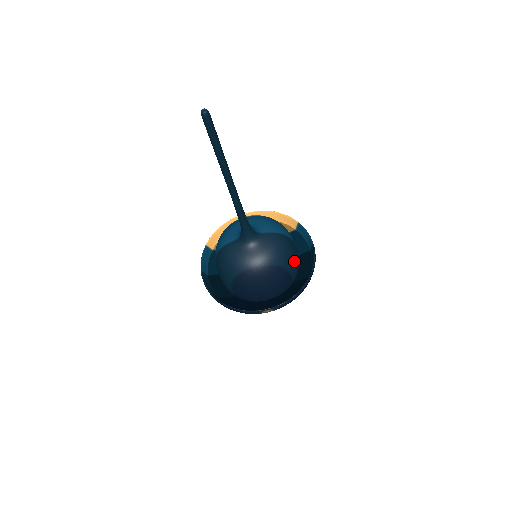
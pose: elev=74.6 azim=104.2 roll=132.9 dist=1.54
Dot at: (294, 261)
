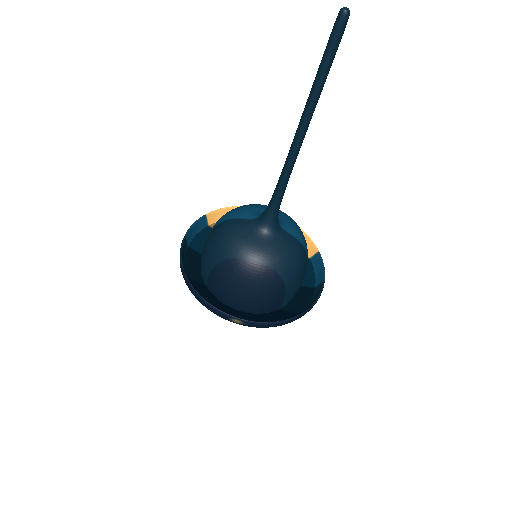
Dot at: (297, 284)
